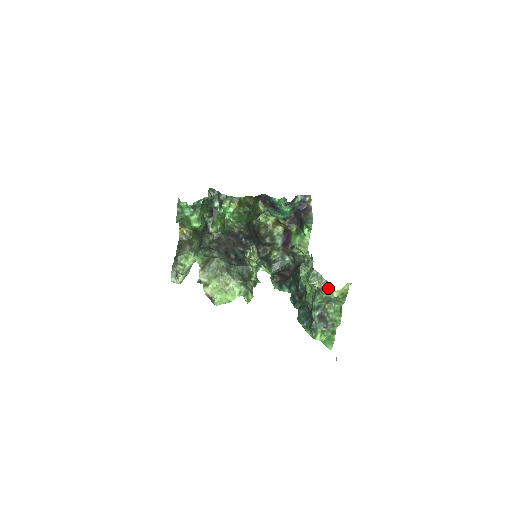
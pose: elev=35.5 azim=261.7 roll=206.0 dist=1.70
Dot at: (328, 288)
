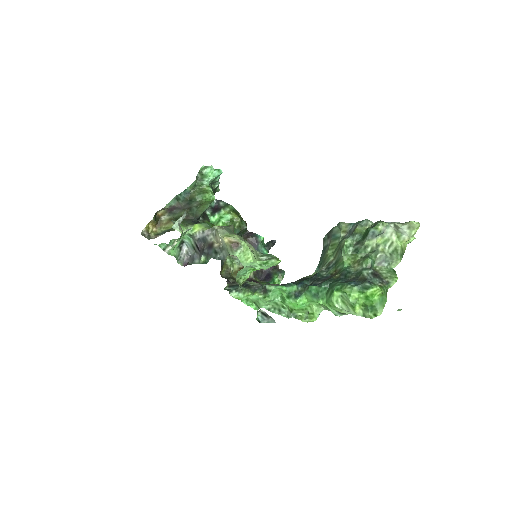
Dot at: (411, 221)
